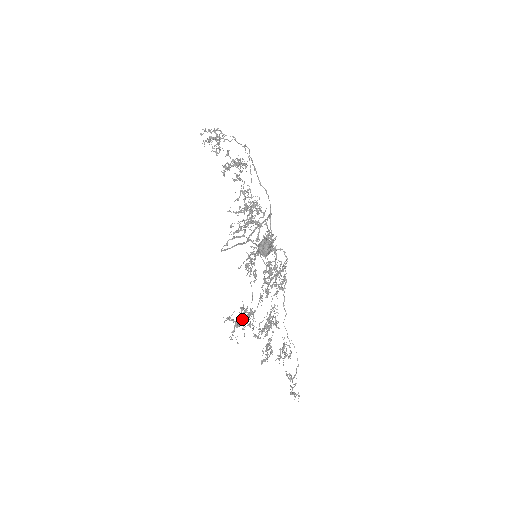
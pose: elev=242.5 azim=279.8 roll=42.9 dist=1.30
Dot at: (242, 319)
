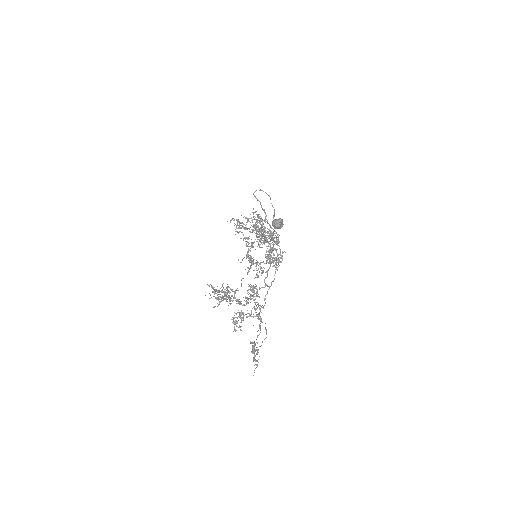
Dot at: occluded
